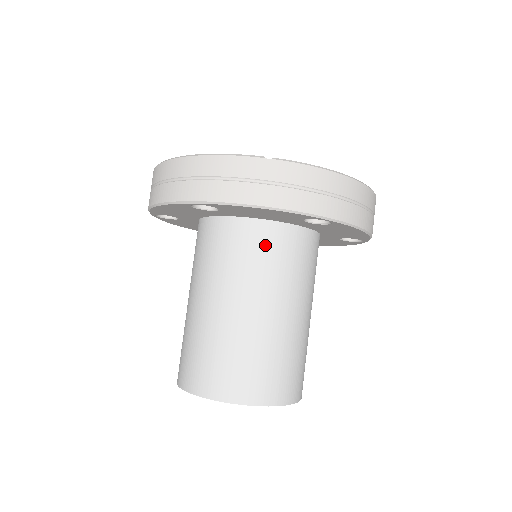
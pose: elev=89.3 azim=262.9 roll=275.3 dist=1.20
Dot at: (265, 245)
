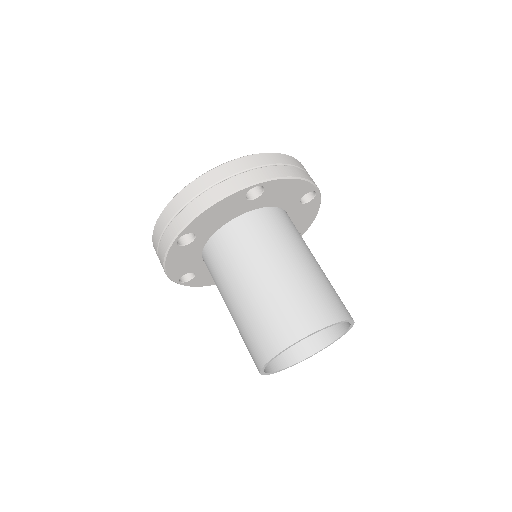
Dot at: (240, 235)
